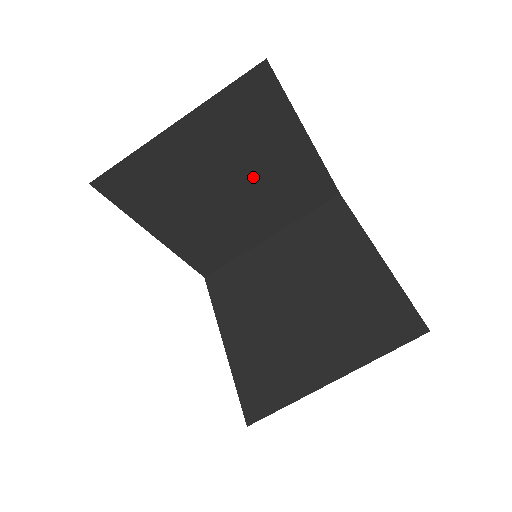
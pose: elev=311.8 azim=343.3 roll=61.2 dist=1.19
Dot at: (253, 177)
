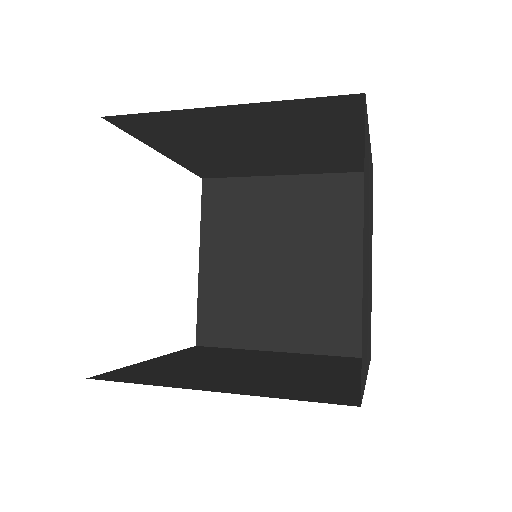
Dot at: (306, 266)
